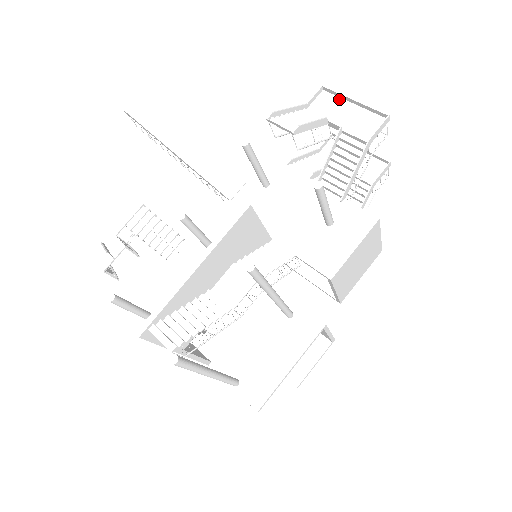
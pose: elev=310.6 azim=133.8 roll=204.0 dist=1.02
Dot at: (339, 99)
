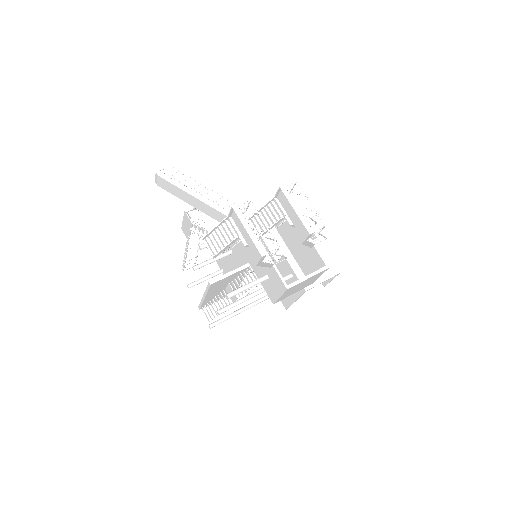
Dot at: (243, 220)
